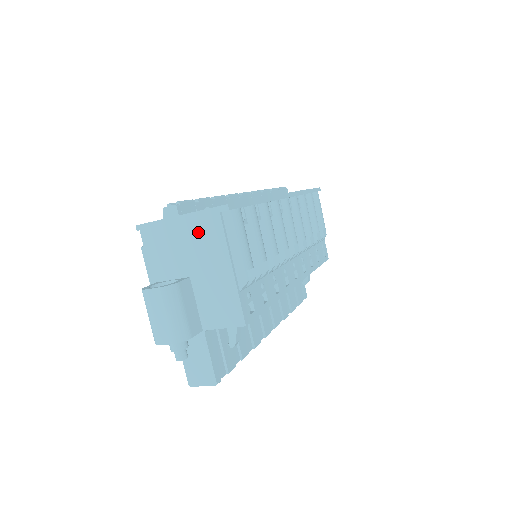
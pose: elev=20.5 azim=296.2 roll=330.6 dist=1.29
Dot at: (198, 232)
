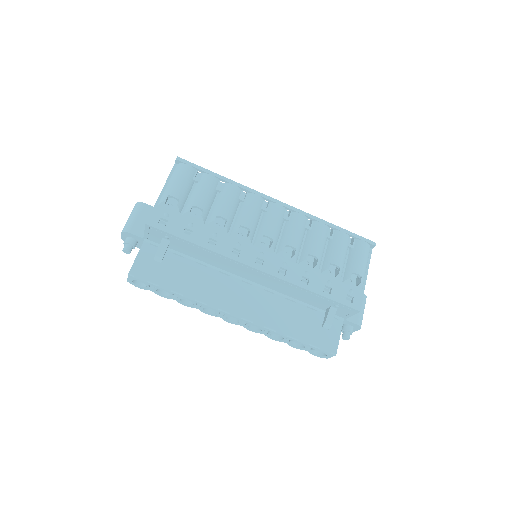
Dot at: occluded
